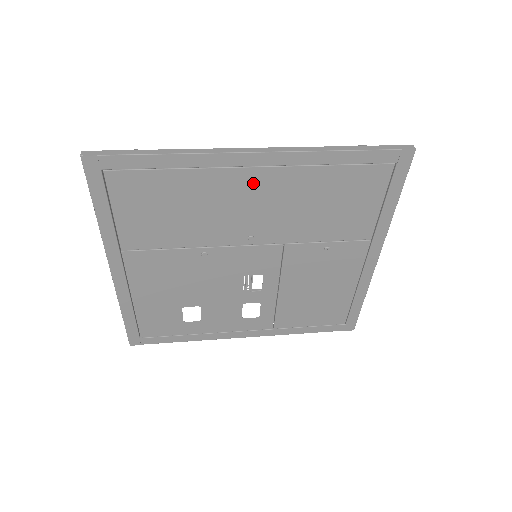
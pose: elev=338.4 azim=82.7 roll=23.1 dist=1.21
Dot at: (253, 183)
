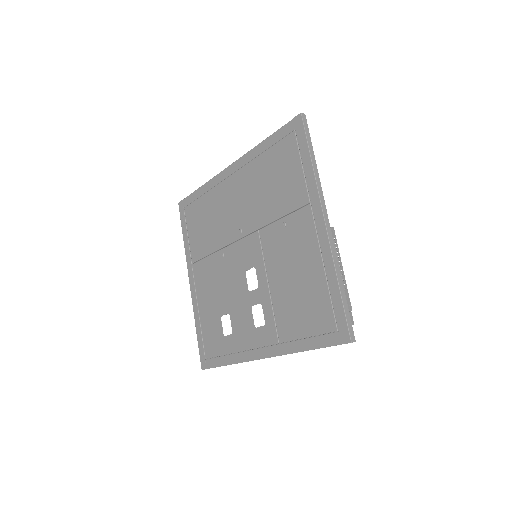
Dot at: (233, 186)
